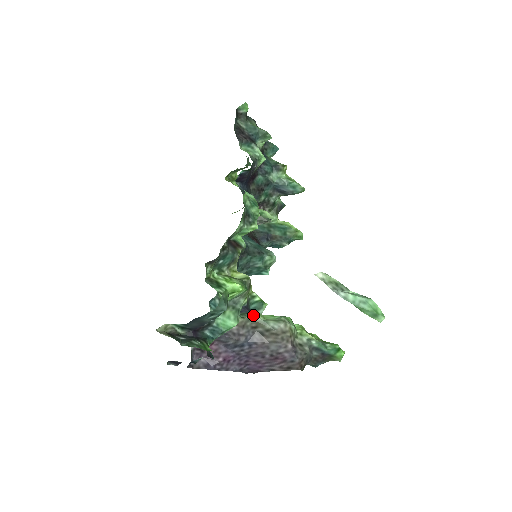
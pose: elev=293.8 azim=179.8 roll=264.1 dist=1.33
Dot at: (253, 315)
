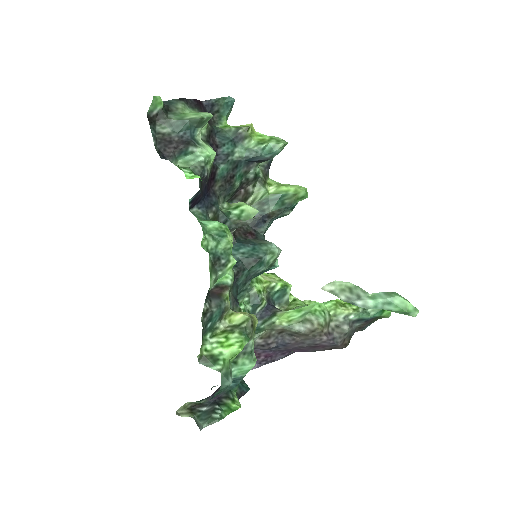
Dot at: (274, 325)
